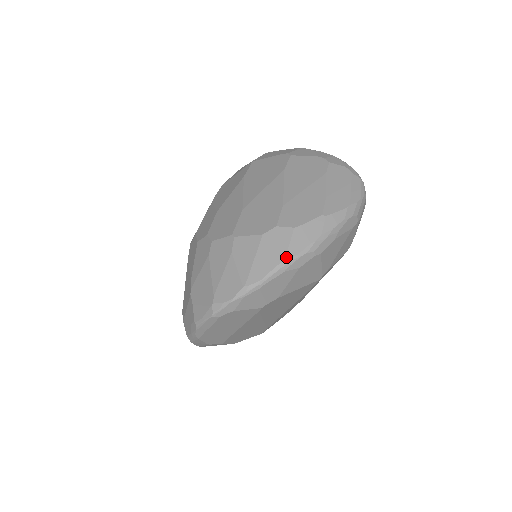
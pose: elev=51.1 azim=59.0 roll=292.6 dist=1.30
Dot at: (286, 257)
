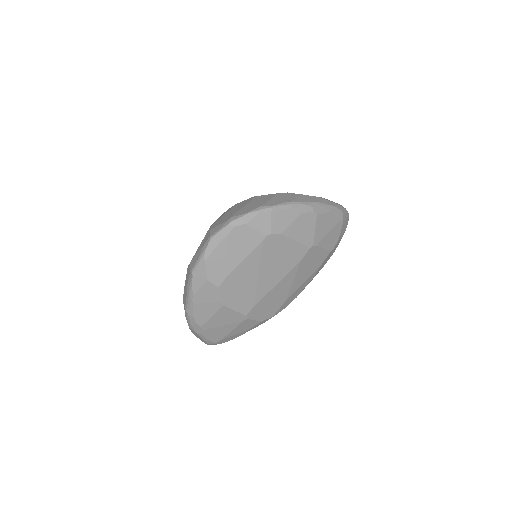
Dot at: (294, 201)
